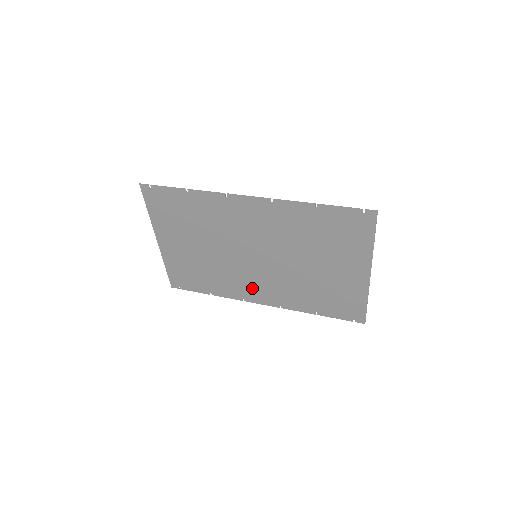
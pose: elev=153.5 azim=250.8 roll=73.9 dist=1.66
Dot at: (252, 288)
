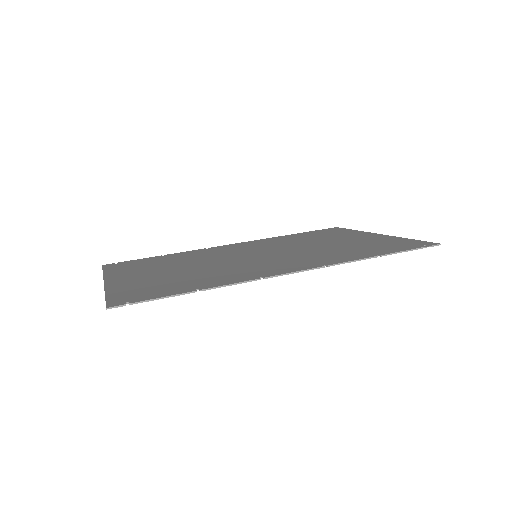
Dot at: occluded
